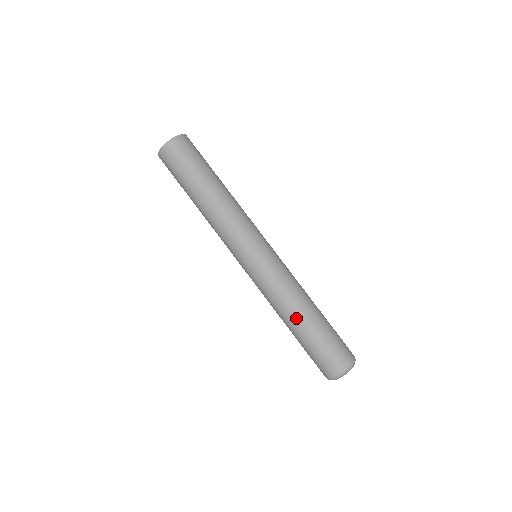
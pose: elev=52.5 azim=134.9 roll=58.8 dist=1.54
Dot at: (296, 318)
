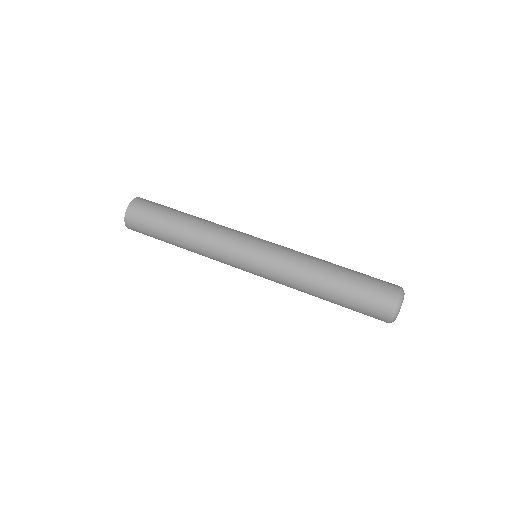
Dot at: (325, 275)
